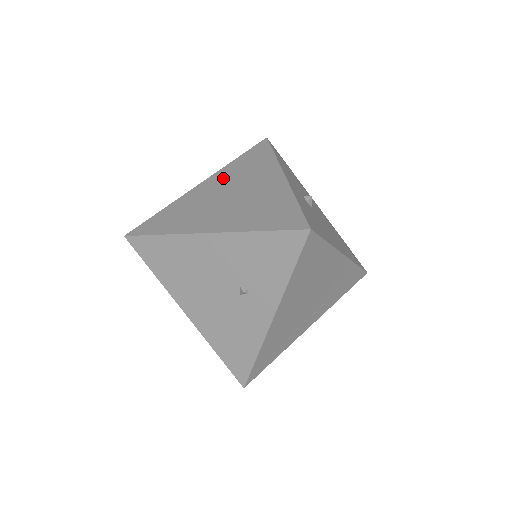
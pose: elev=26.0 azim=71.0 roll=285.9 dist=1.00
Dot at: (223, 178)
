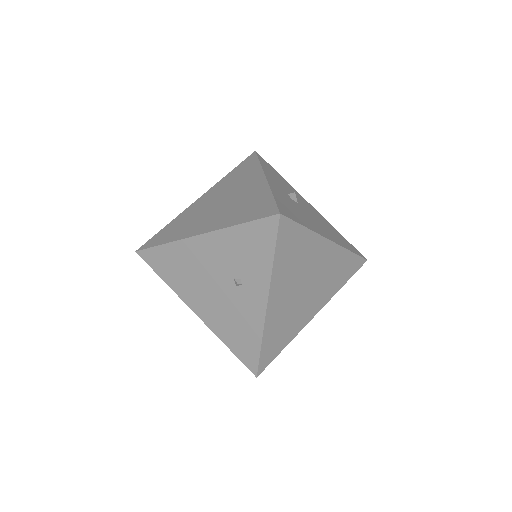
Dot at: (217, 190)
